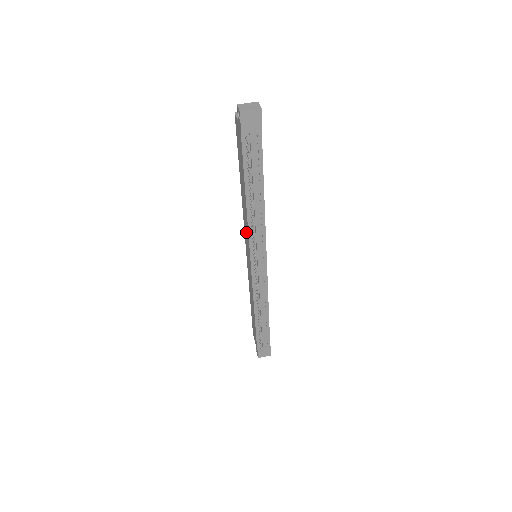
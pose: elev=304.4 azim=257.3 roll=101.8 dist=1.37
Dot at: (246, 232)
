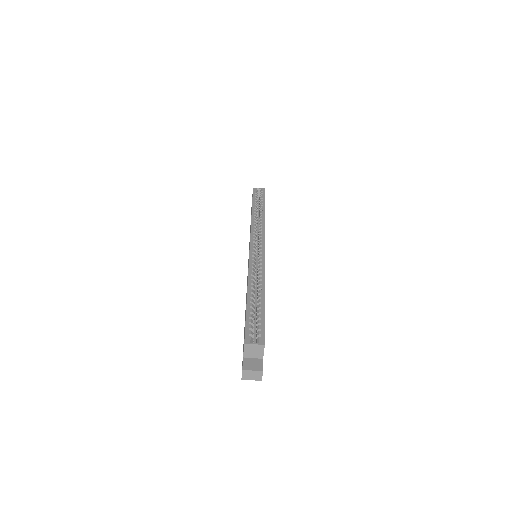
Dot at: occluded
